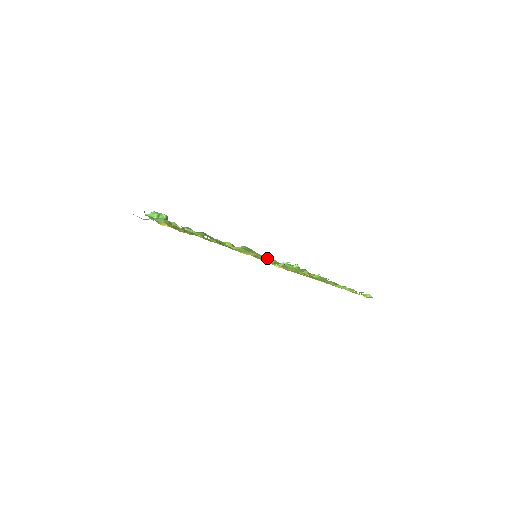
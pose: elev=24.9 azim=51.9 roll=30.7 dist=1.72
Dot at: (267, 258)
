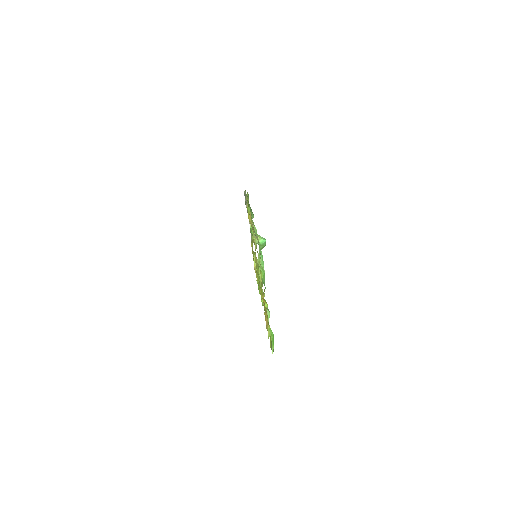
Dot at: occluded
